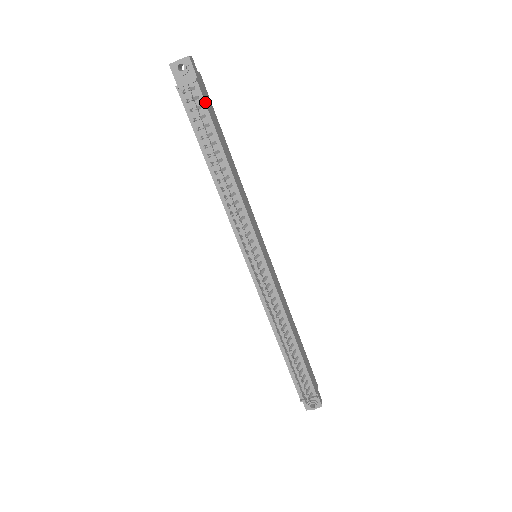
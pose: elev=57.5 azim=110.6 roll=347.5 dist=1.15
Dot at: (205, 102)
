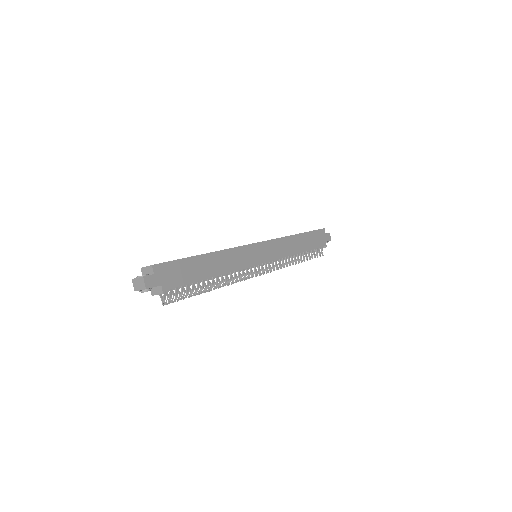
Dot at: (177, 287)
